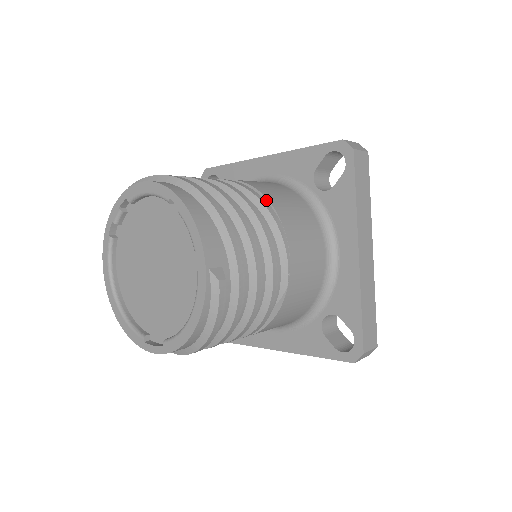
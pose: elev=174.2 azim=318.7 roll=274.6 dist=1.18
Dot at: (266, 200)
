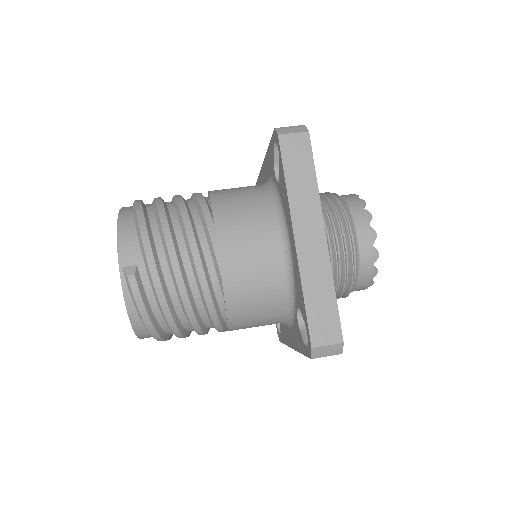
Dot at: (210, 204)
